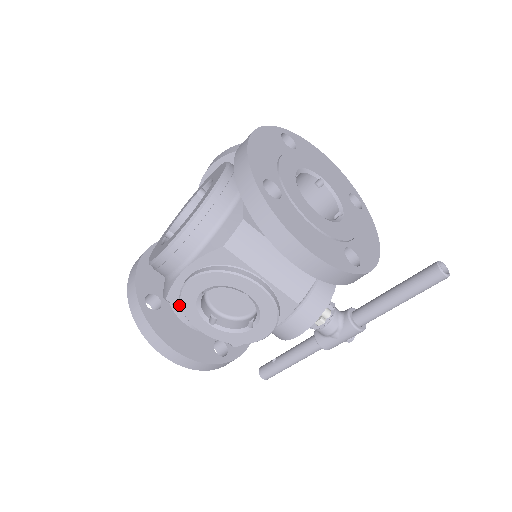
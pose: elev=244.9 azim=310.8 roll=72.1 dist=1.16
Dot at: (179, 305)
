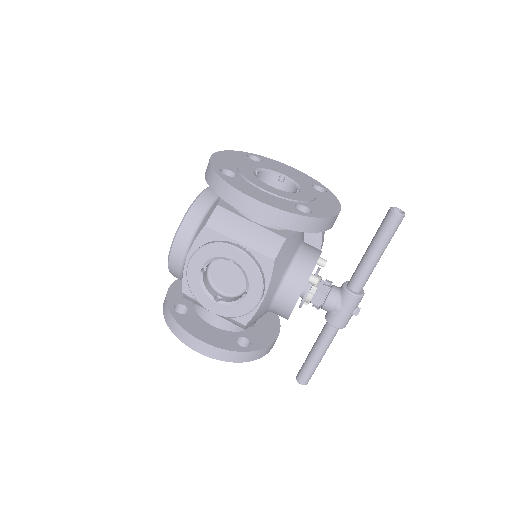
Dot at: occluded
